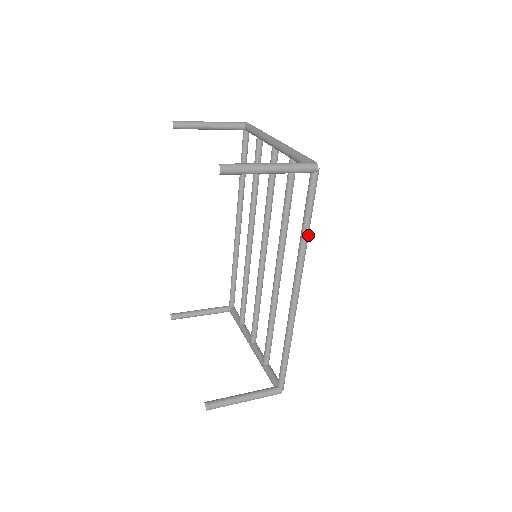
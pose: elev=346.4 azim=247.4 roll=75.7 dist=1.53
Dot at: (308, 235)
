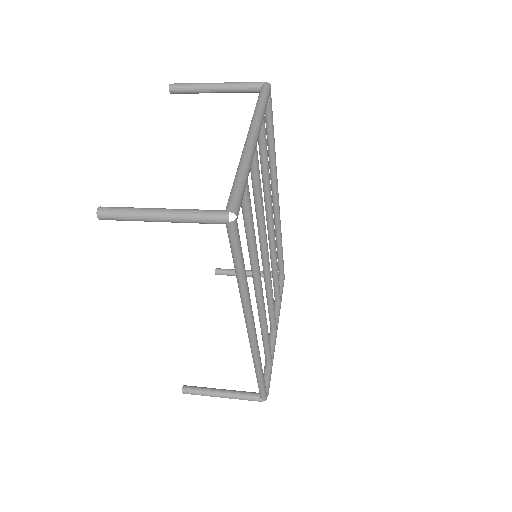
Dot at: (245, 284)
